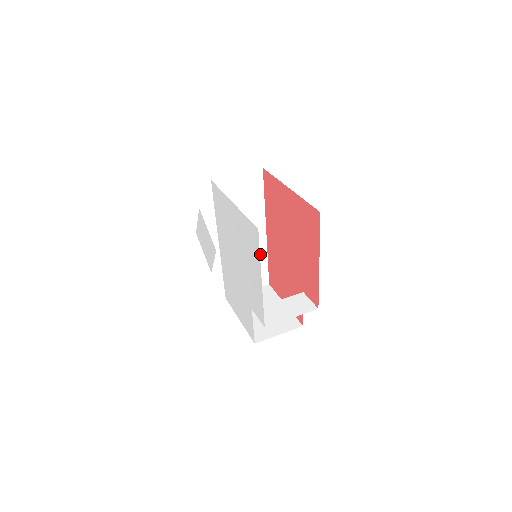
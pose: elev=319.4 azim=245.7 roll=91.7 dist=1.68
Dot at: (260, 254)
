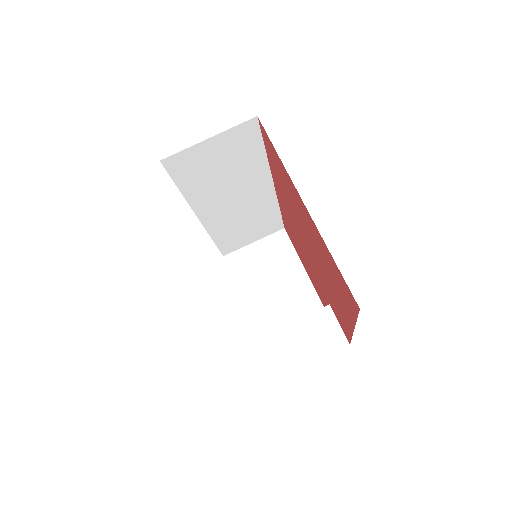
Dot at: (267, 208)
